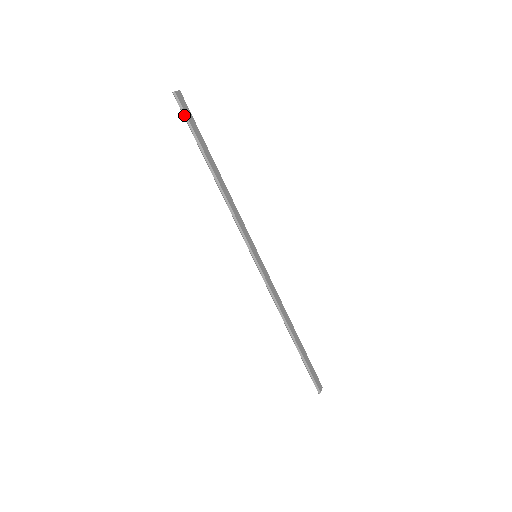
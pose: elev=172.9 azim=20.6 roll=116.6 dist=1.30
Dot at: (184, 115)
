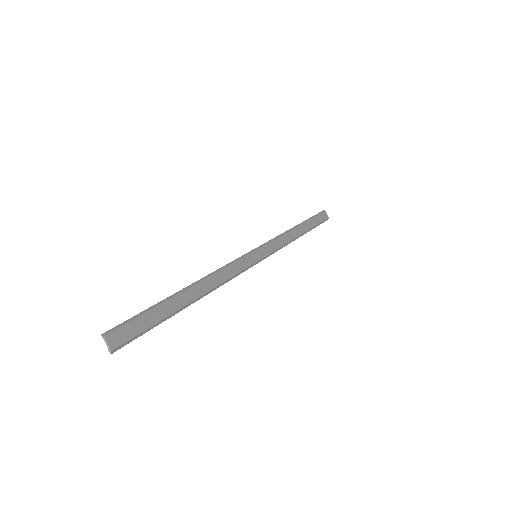
Dot at: occluded
